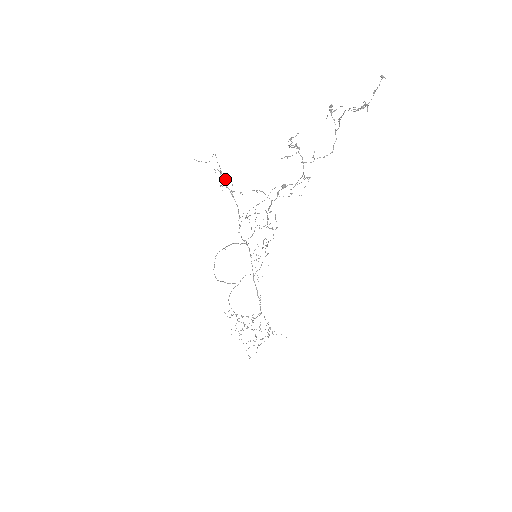
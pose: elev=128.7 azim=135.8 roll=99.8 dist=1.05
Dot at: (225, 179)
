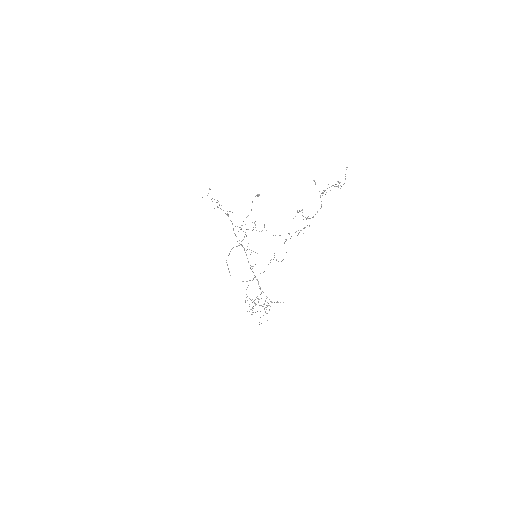
Dot at: (219, 204)
